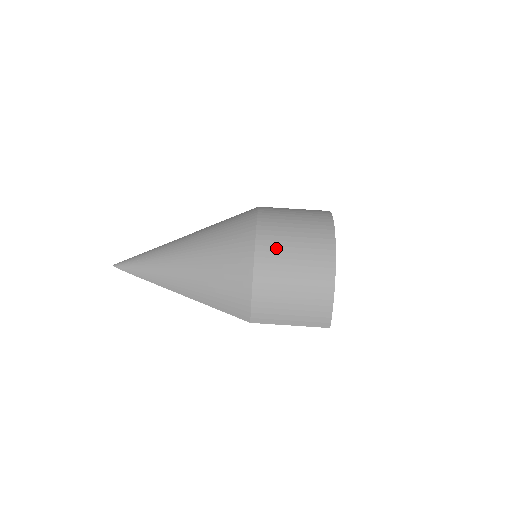
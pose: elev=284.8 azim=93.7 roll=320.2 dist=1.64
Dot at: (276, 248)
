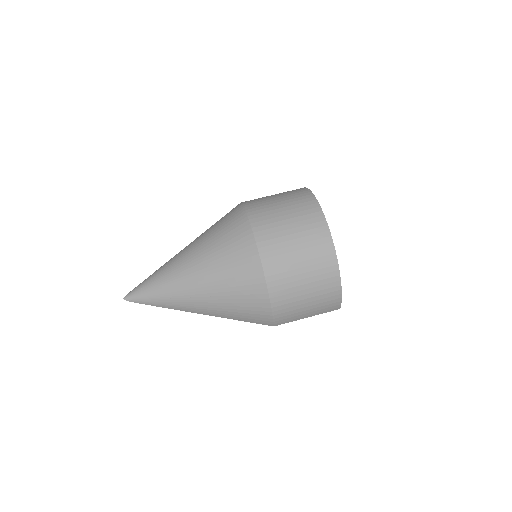
Dot at: (283, 268)
